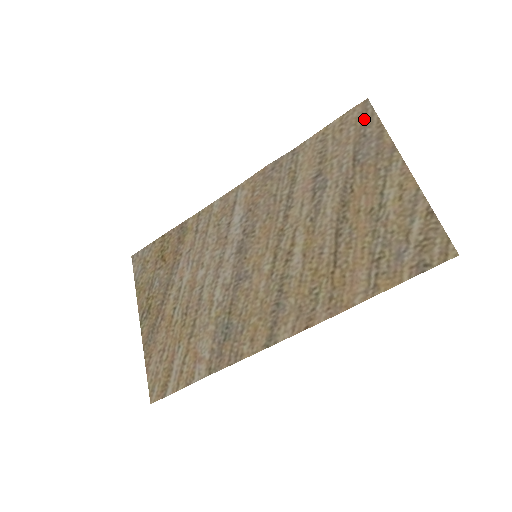
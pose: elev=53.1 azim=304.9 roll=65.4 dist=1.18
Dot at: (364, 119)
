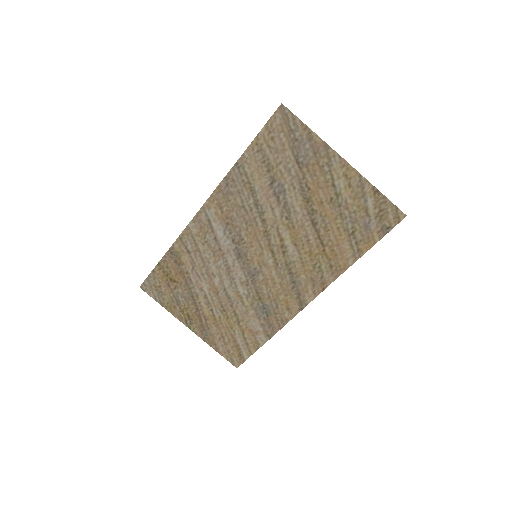
Dot at: (288, 125)
